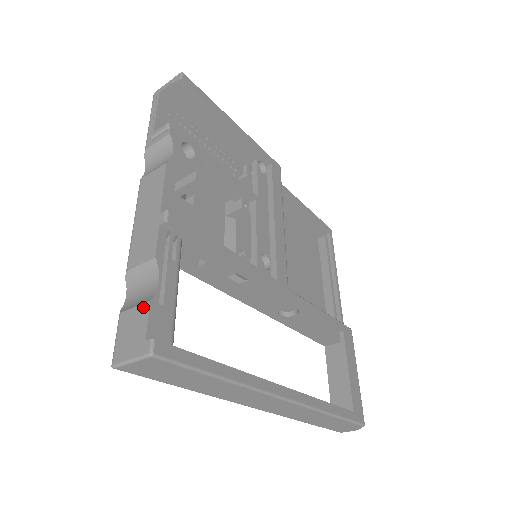
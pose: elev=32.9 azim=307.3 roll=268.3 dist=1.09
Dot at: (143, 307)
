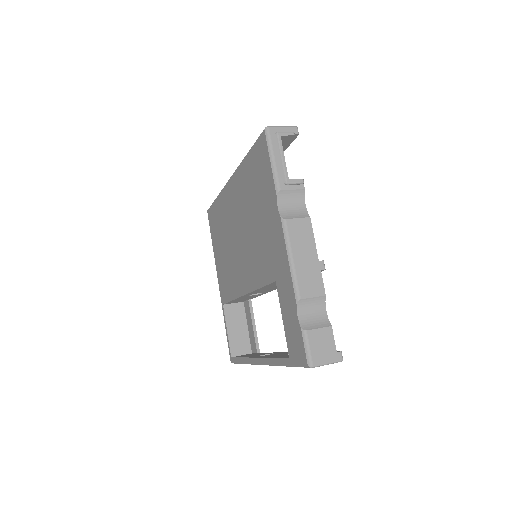
Dot at: (327, 330)
